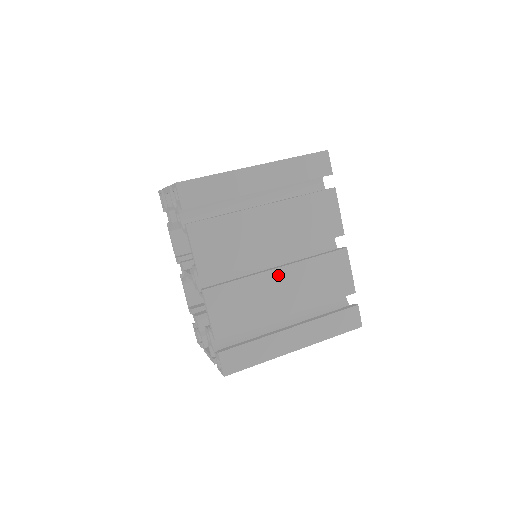
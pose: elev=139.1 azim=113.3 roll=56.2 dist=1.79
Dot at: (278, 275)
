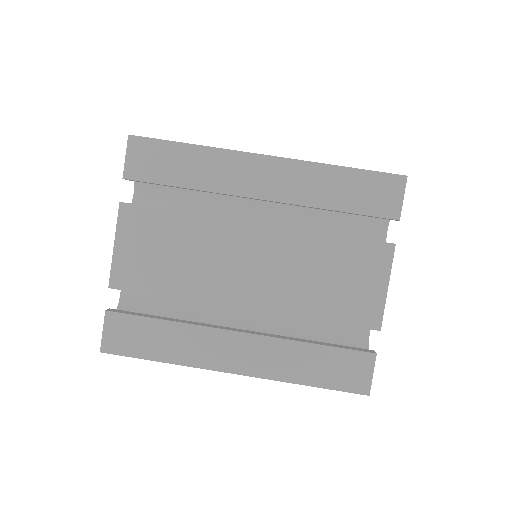
Dot at: occluded
